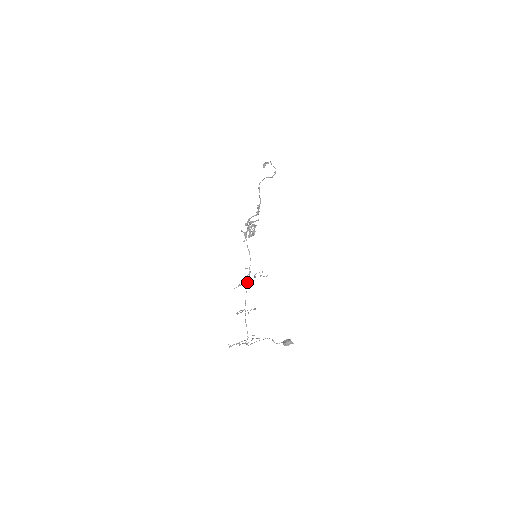
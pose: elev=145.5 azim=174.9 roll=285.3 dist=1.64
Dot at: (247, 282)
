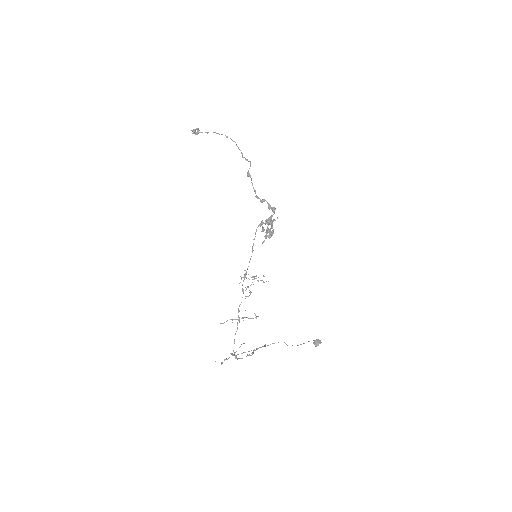
Dot at: occluded
